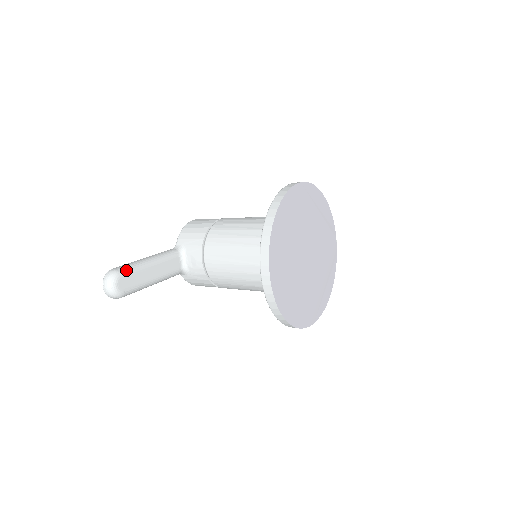
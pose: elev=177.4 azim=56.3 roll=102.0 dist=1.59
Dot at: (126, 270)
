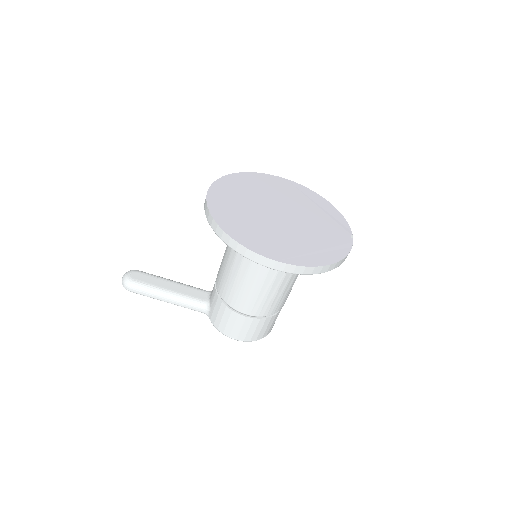
Dot at: occluded
